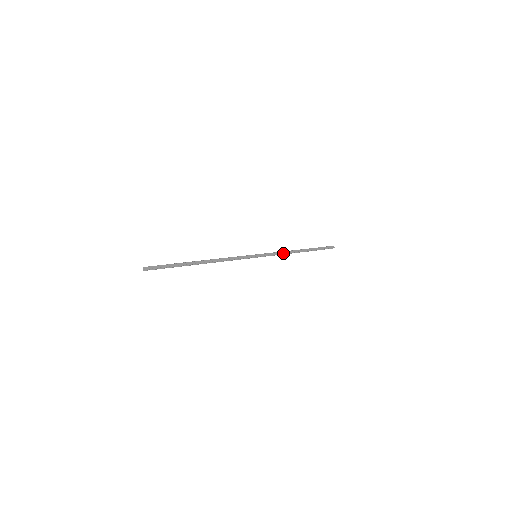
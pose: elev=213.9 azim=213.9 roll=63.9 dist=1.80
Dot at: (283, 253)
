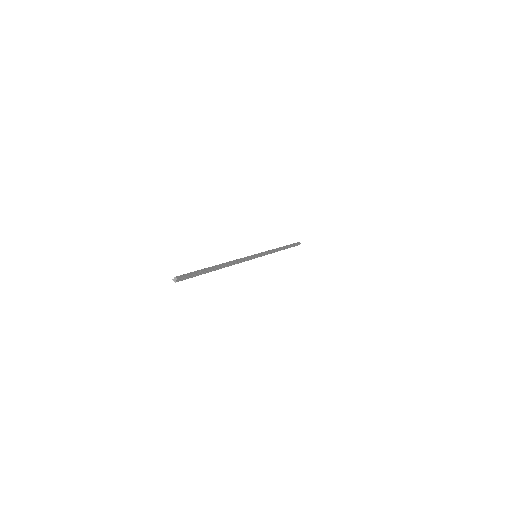
Dot at: (273, 251)
